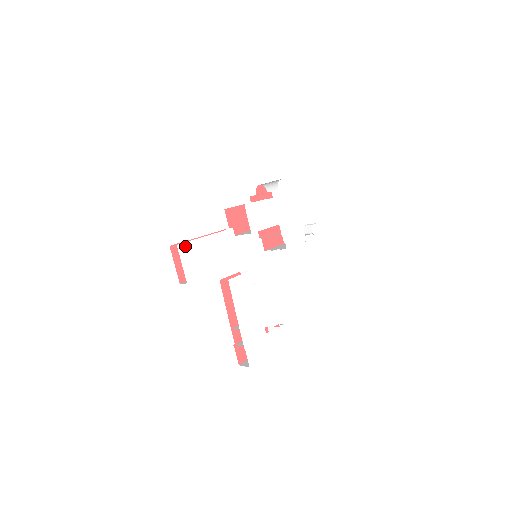
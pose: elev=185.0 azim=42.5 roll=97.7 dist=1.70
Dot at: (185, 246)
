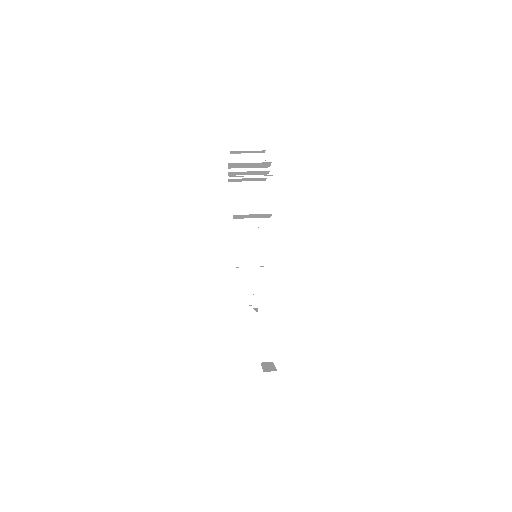
Dot at: occluded
